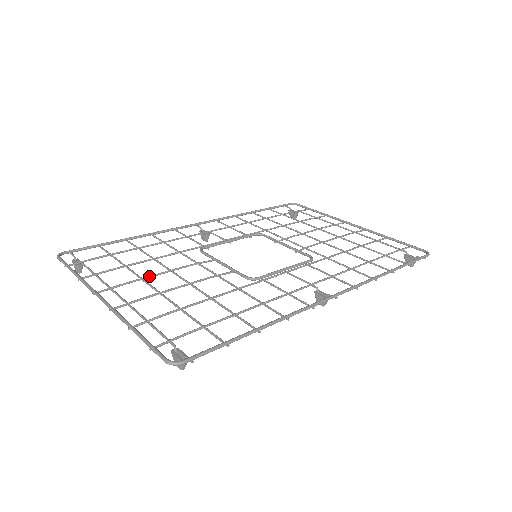
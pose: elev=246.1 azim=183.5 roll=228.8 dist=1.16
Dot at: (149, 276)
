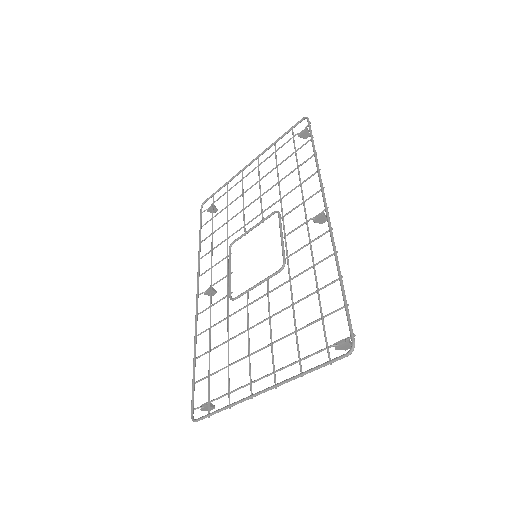
Dot at: (249, 349)
